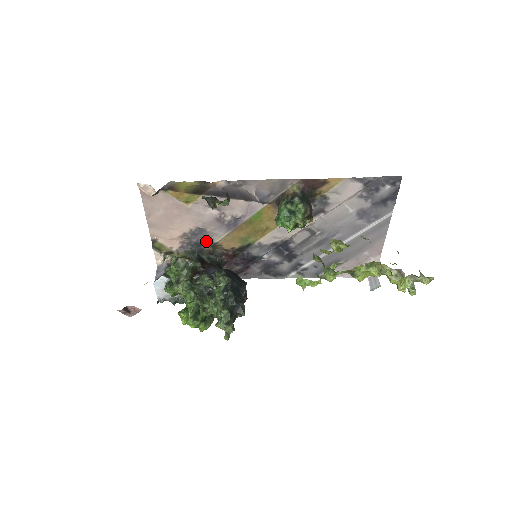
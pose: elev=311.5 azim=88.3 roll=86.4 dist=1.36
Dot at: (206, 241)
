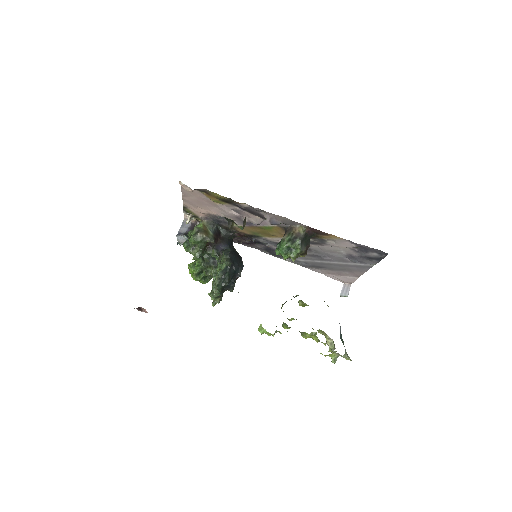
Dot at: (225, 222)
